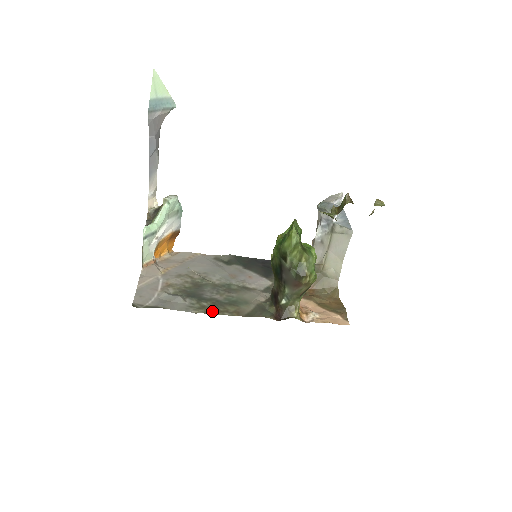
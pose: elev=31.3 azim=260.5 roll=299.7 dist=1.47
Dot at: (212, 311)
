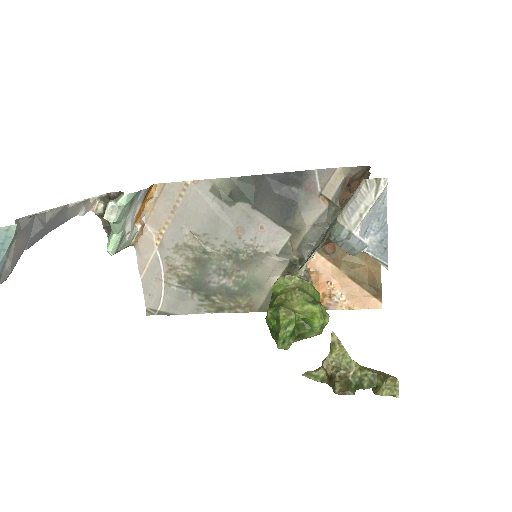
Dot at: (223, 310)
